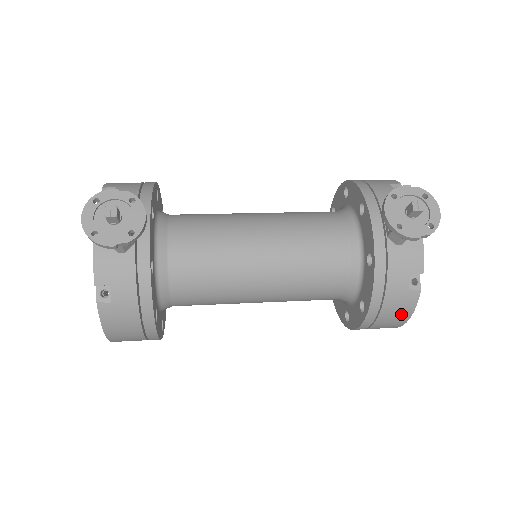
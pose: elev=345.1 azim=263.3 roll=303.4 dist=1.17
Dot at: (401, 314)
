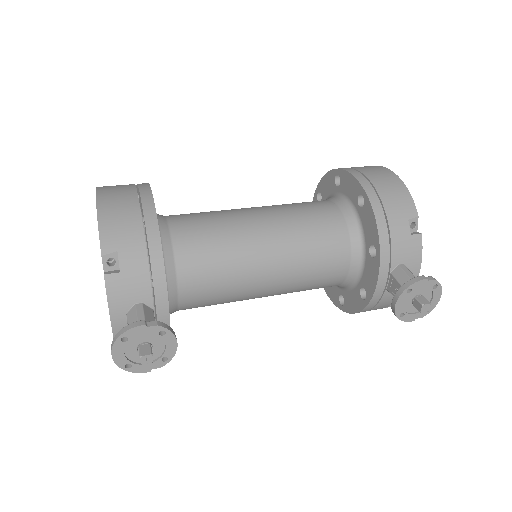
Dot at: occluded
